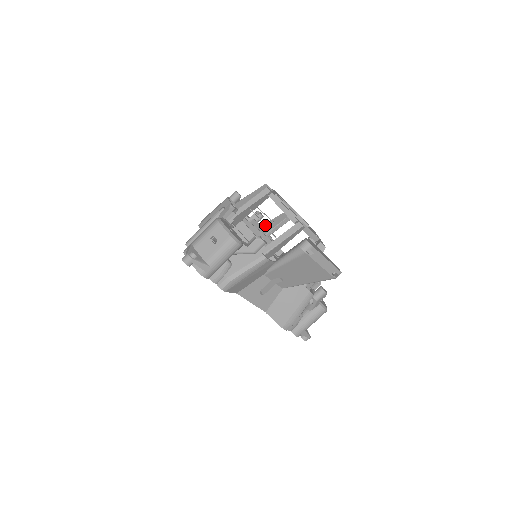
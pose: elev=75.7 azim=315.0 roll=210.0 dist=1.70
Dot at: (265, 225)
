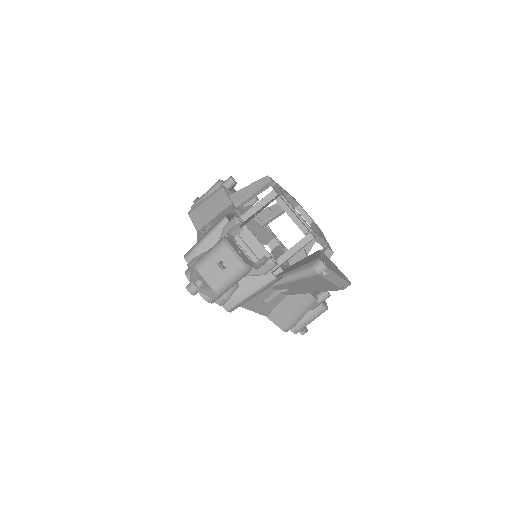
Dot at: occluded
